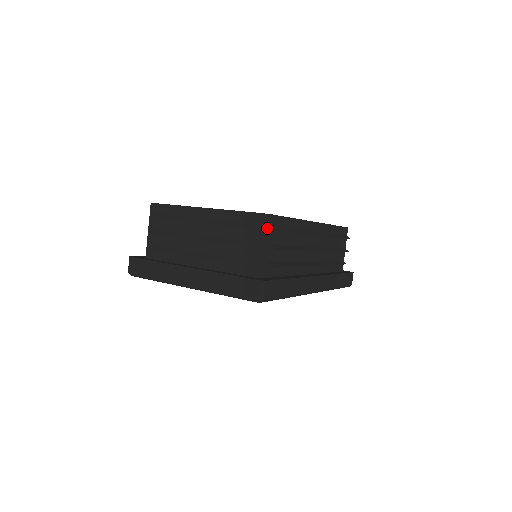
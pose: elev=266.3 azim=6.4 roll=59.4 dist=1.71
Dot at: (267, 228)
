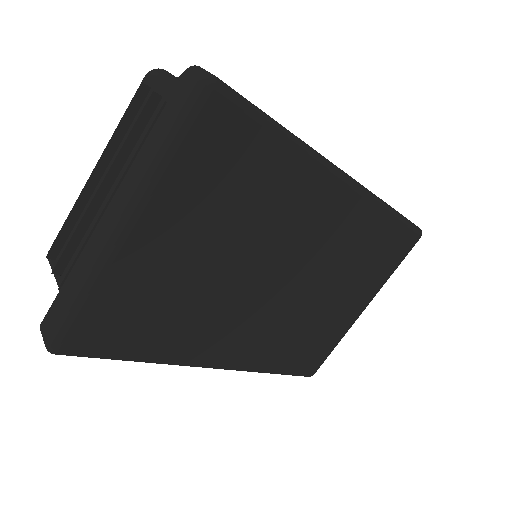
Dot at: (168, 75)
